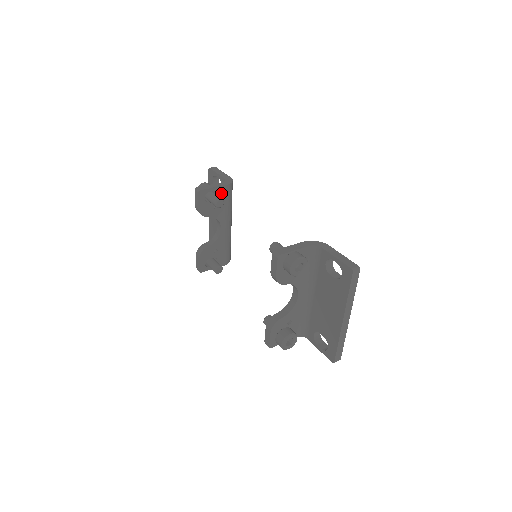
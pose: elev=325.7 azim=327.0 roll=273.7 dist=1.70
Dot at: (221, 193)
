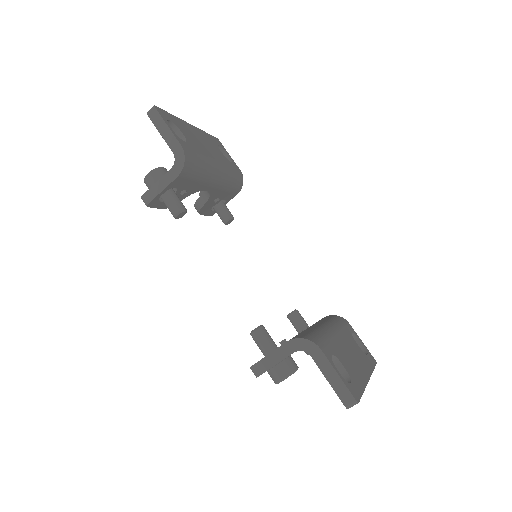
Dot at: (178, 183)
